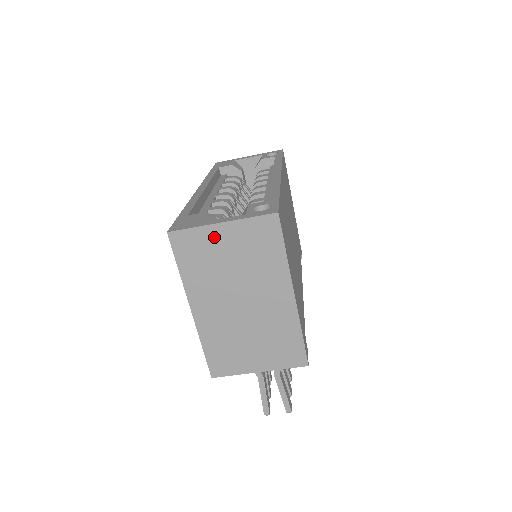
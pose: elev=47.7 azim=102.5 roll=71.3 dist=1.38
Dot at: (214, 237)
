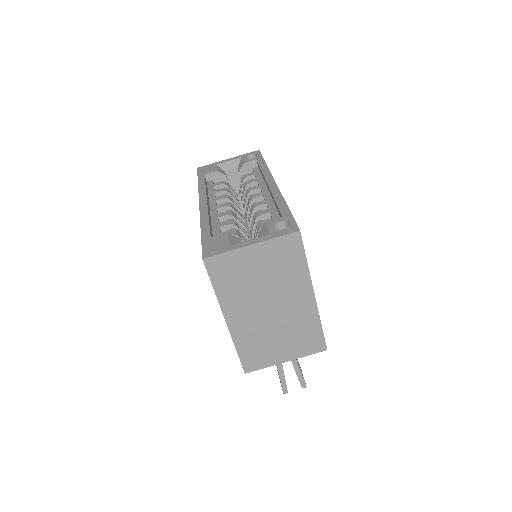
Dot at: (245, 258)
